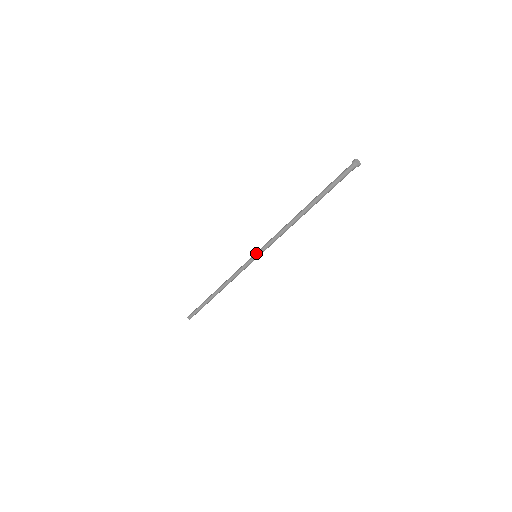
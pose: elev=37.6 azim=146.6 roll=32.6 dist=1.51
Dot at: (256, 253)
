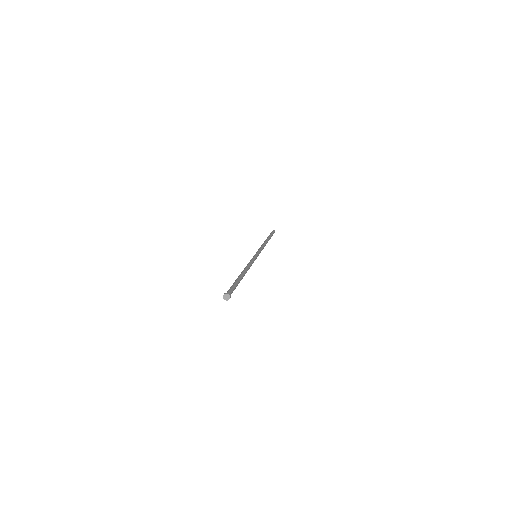
Dot at: occluded
